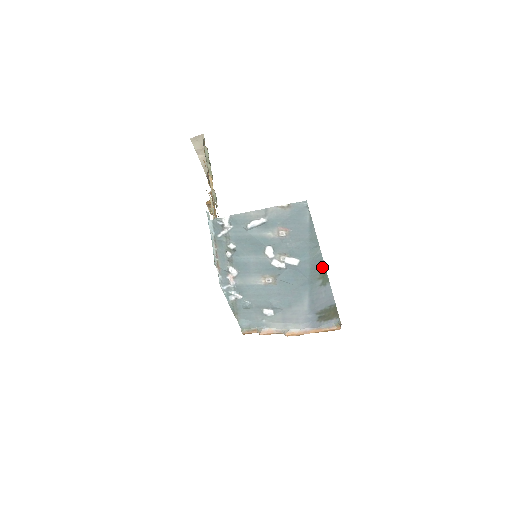
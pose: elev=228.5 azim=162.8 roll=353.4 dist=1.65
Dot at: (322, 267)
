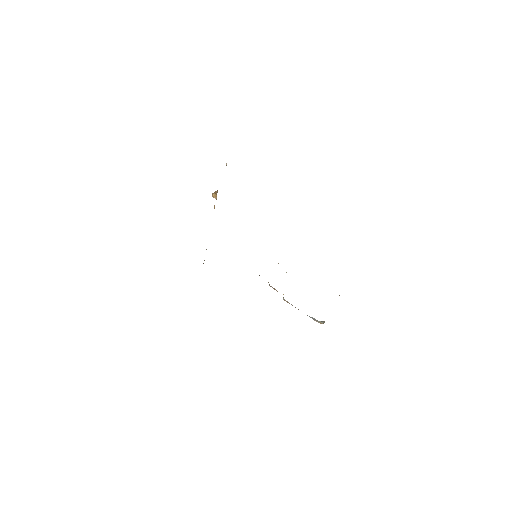
Dot at: occluded
